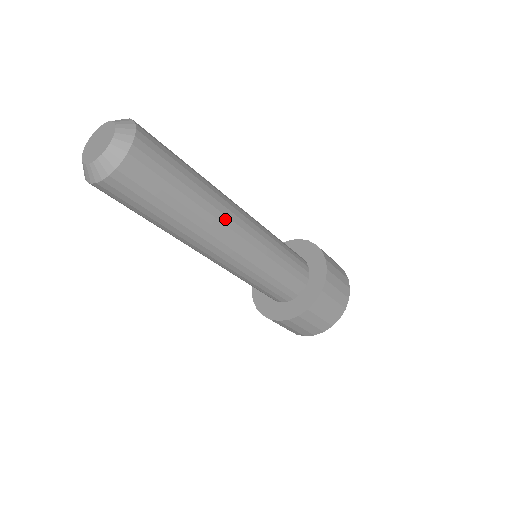
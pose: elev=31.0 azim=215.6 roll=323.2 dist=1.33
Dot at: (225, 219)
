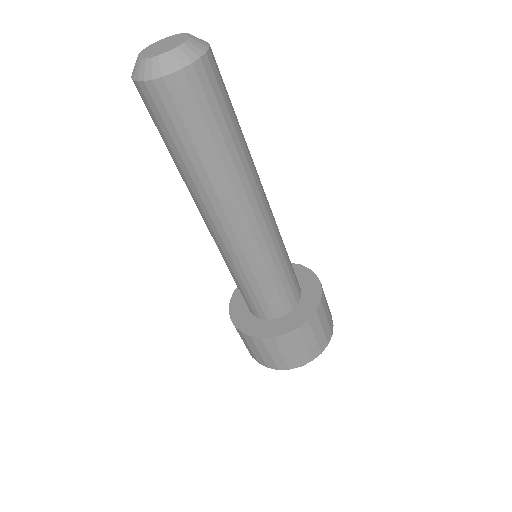
Dot at: (257, 181)
